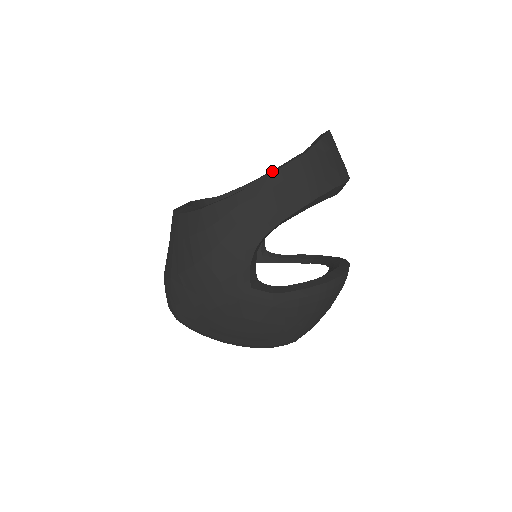
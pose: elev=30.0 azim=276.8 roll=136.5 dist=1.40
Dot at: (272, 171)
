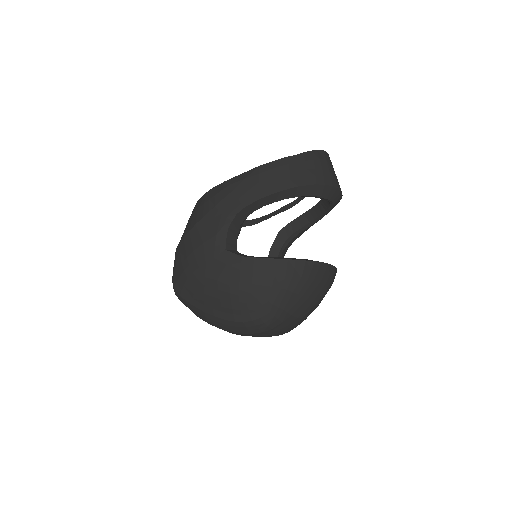
Dot at: (292, 202)
